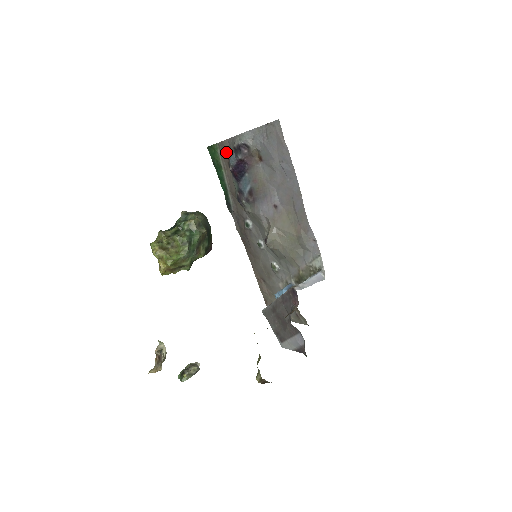
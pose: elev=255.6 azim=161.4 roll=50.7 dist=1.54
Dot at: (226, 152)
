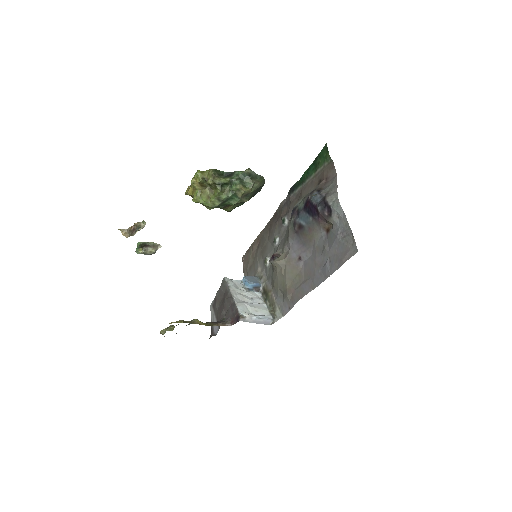
Dot at: (327, 175)
